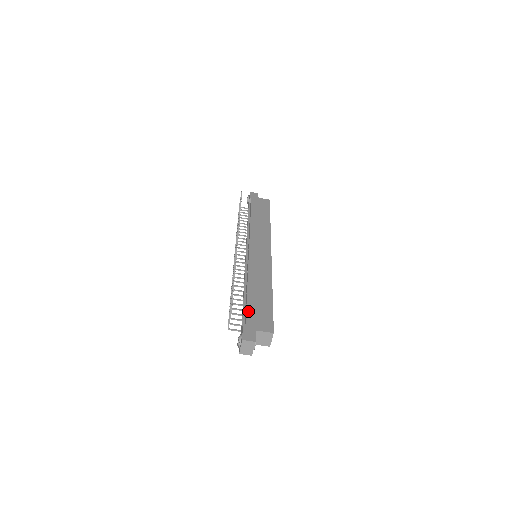
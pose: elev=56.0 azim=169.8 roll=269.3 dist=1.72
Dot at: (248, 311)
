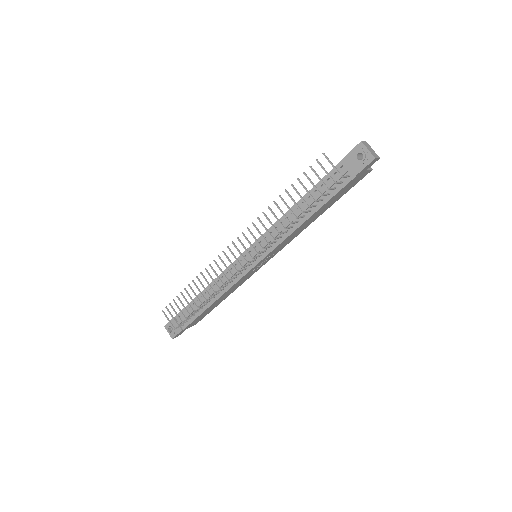
Dot at: occluded
